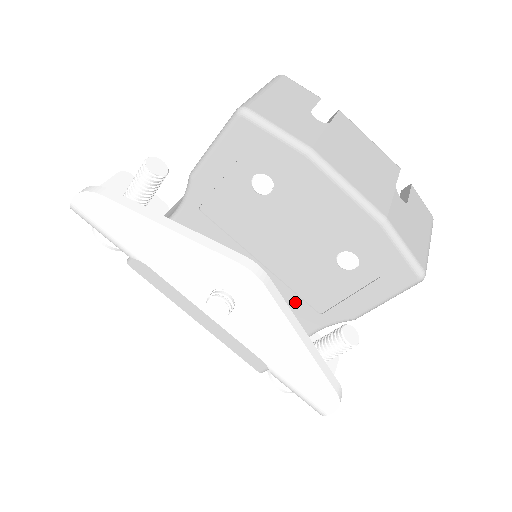
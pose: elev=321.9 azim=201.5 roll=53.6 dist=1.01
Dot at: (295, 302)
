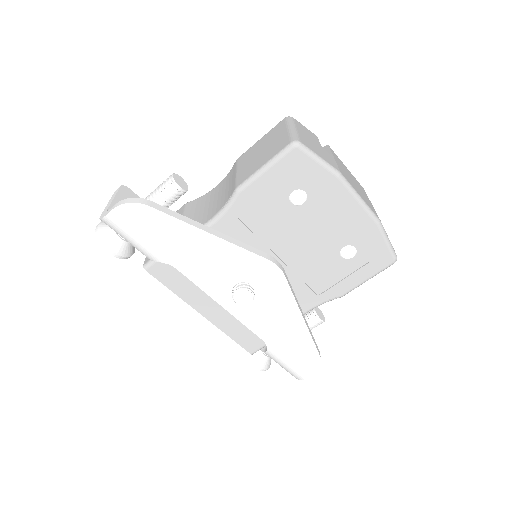
Dot at: (300, 288)
